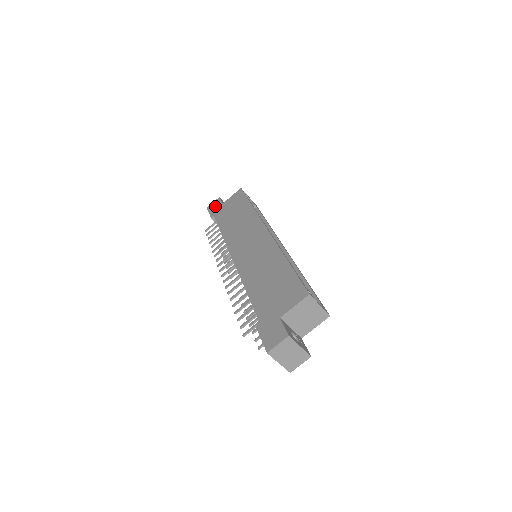
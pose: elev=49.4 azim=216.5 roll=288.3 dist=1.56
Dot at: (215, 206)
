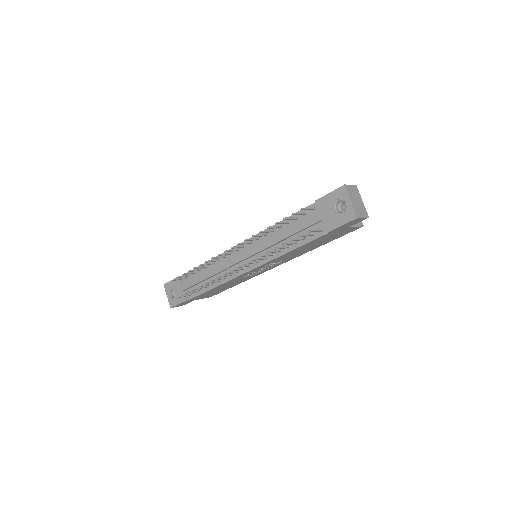
Dot at: occluded
